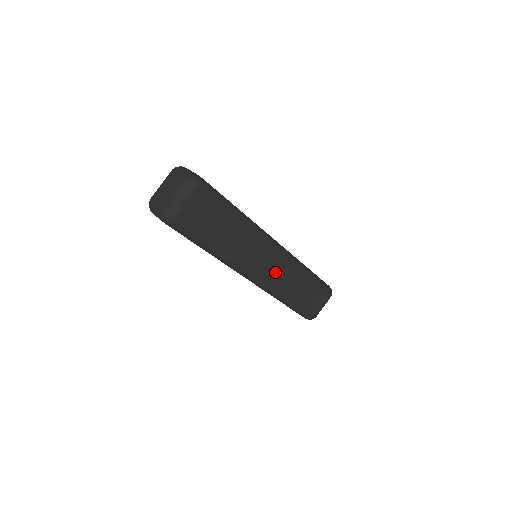
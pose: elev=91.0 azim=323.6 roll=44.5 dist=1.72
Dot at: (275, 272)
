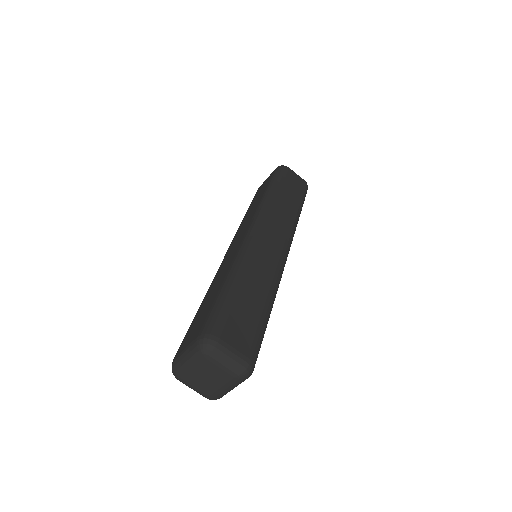
Dot at: occluded
